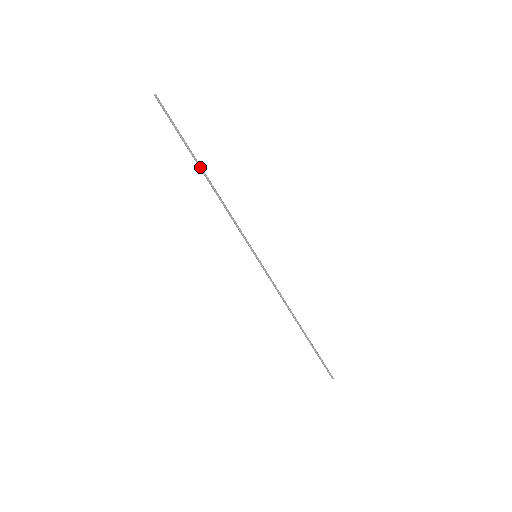
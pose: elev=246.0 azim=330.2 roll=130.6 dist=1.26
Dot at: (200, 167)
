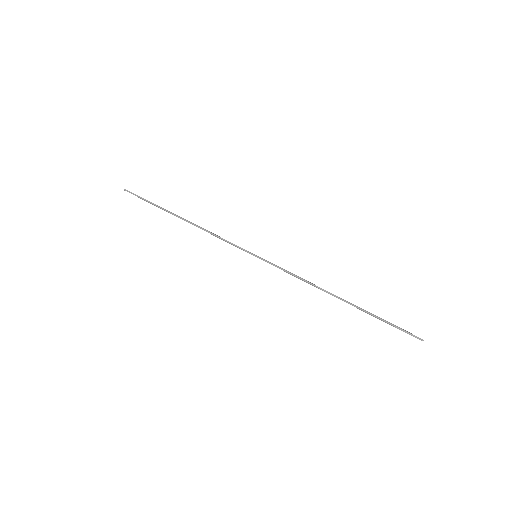
Dot at: (175, 215)
